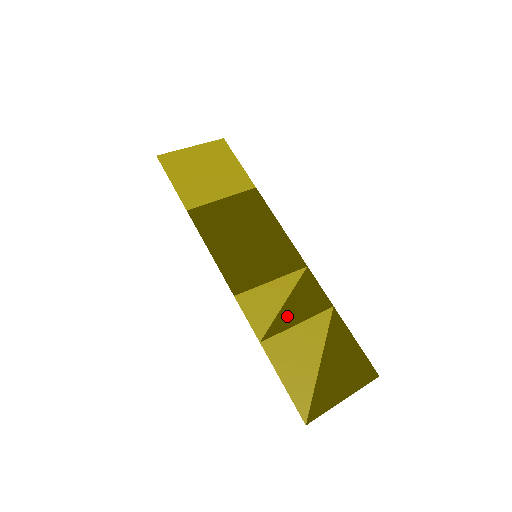
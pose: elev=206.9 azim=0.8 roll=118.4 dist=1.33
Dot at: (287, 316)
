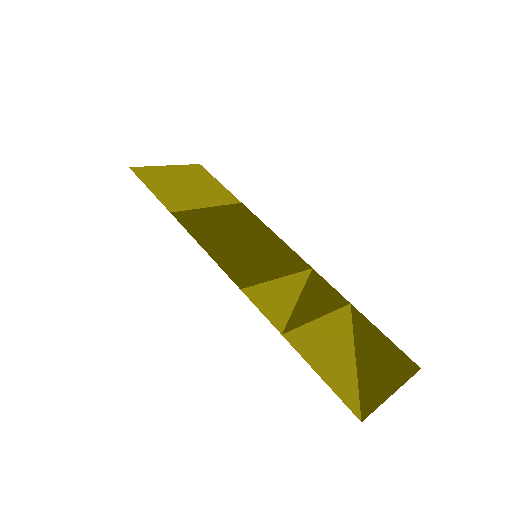
Dot at: (305, 310)
